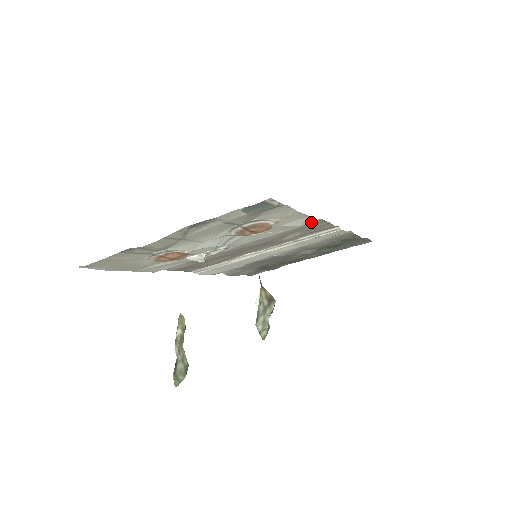
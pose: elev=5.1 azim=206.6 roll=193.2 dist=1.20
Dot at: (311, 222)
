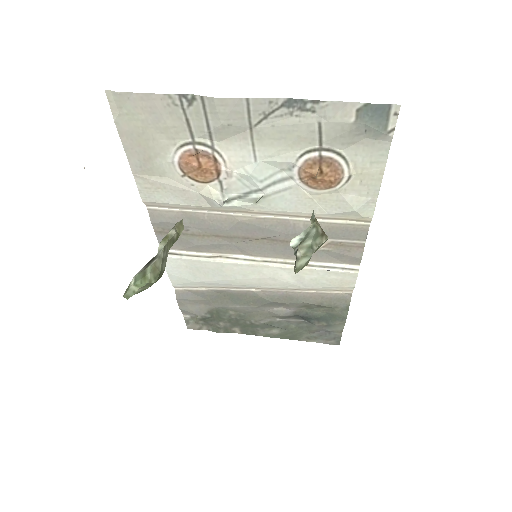
Dot at: (365, 216)
